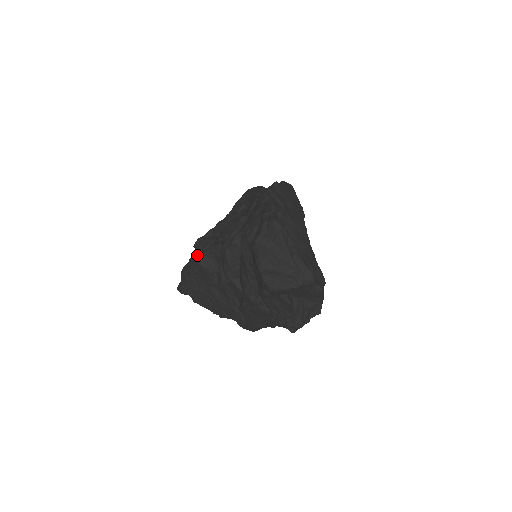
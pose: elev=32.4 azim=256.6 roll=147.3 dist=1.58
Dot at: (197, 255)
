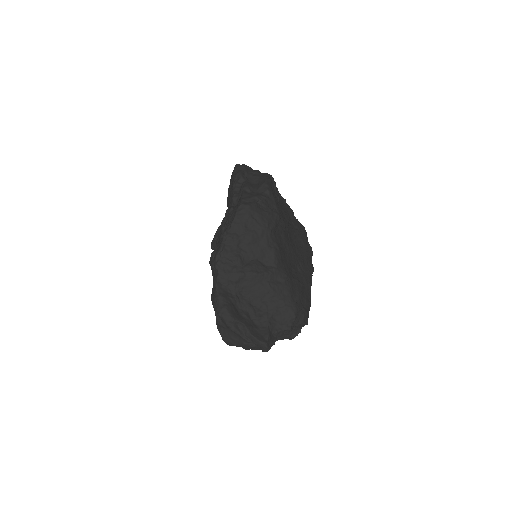
Dot at: occluded
